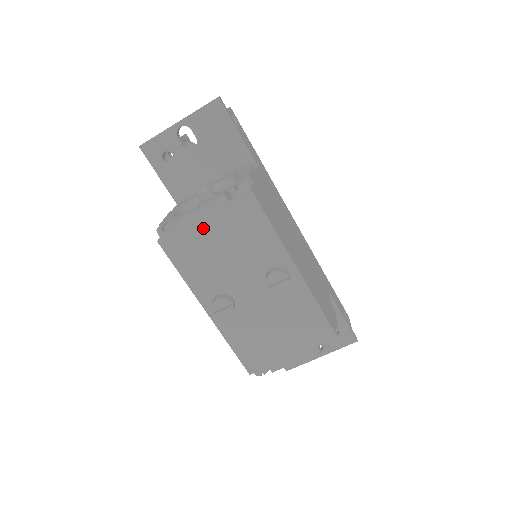
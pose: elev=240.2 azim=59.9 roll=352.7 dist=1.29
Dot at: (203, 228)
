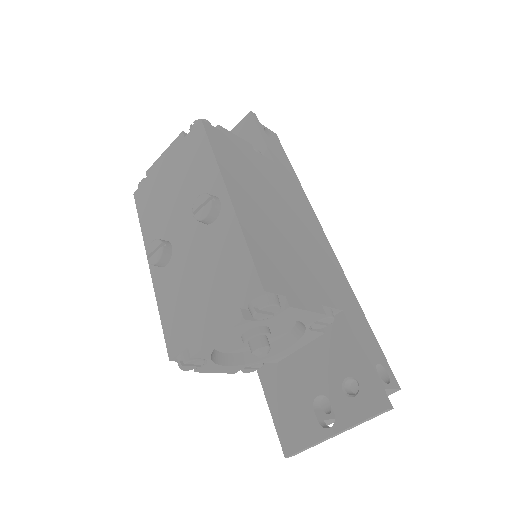
Dot at: (164, 170)
